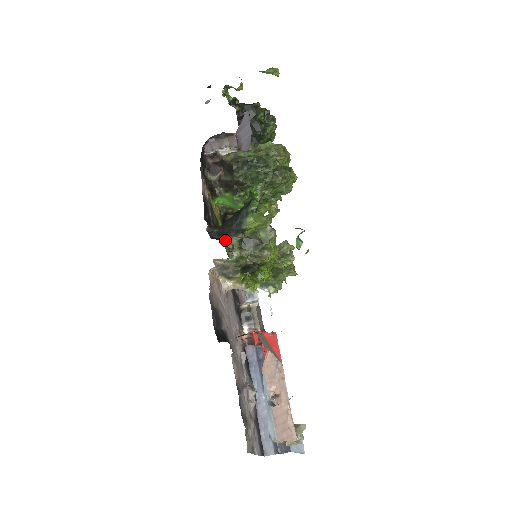
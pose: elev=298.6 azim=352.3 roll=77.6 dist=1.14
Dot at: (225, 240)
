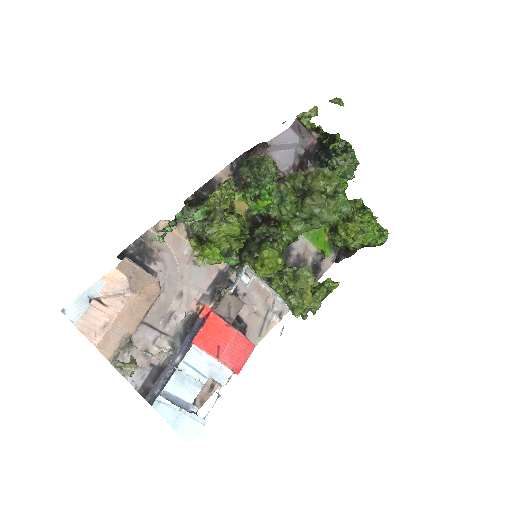
Dot at: (190, 208)
